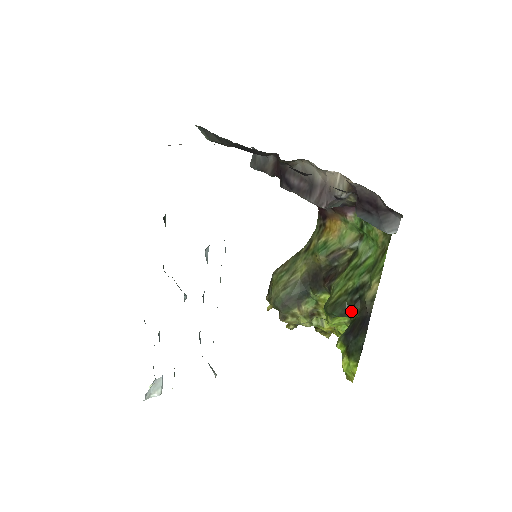
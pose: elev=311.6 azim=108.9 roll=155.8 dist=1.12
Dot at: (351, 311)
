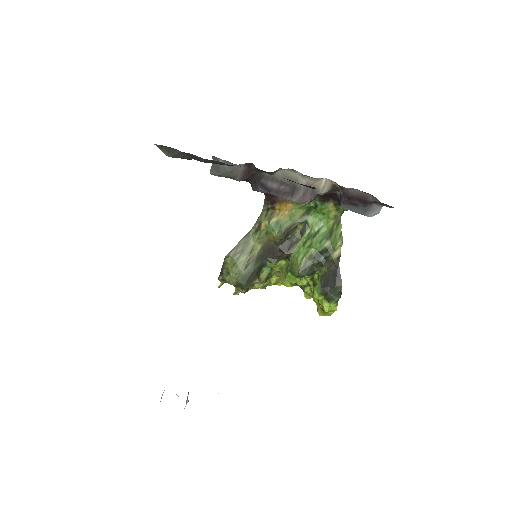
Dot at: (318, 269)
